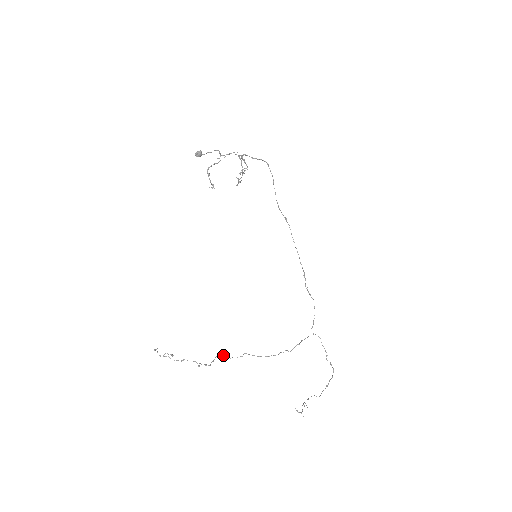
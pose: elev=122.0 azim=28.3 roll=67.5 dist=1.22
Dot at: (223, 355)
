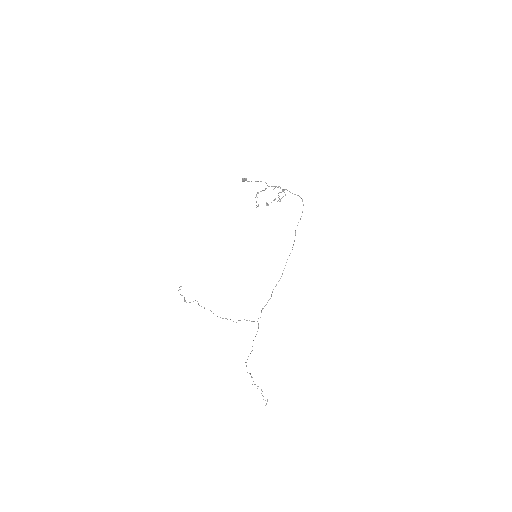
Dot at: occluded
